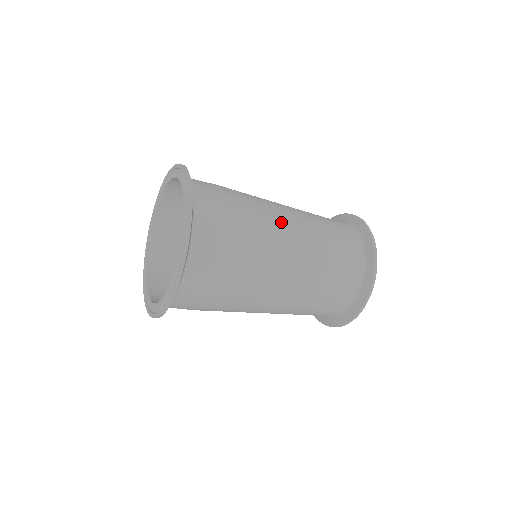
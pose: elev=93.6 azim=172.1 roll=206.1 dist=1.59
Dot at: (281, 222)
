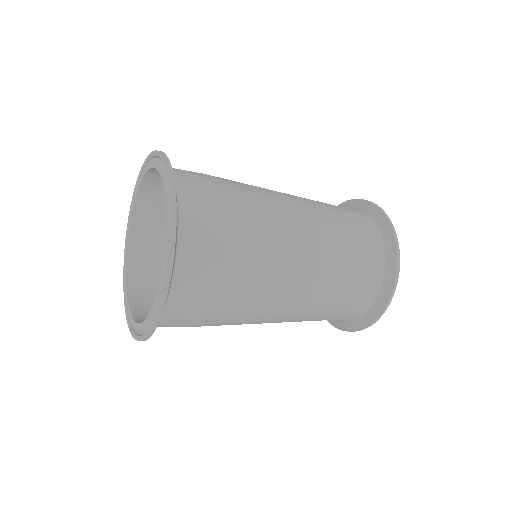
Dot at: (287, 271)
